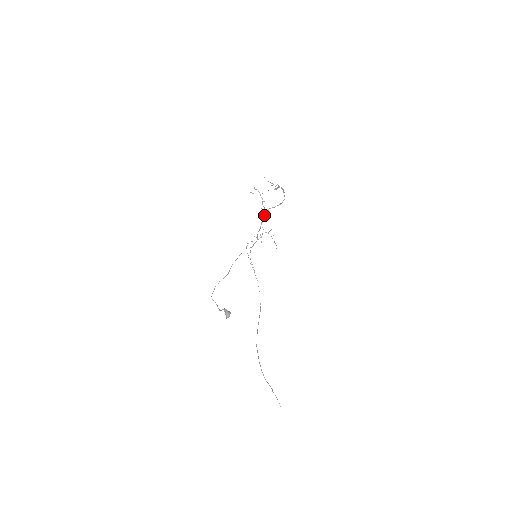
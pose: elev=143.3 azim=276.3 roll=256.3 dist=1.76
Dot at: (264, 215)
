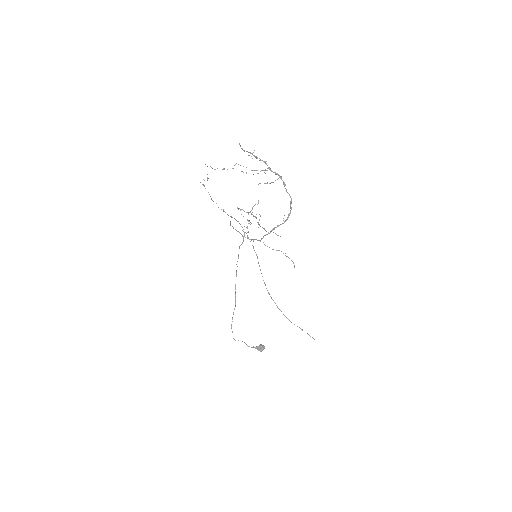
Dot at: (265, 235)
